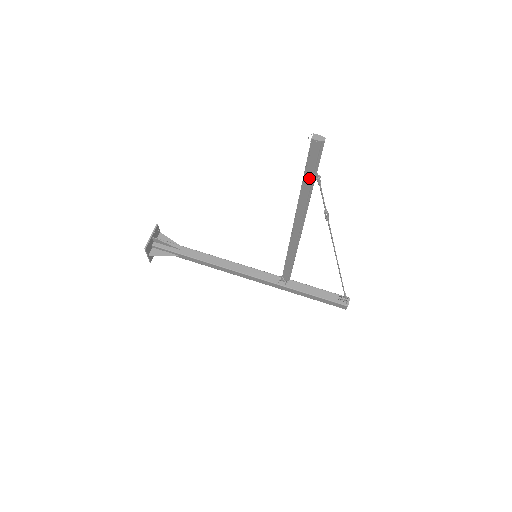
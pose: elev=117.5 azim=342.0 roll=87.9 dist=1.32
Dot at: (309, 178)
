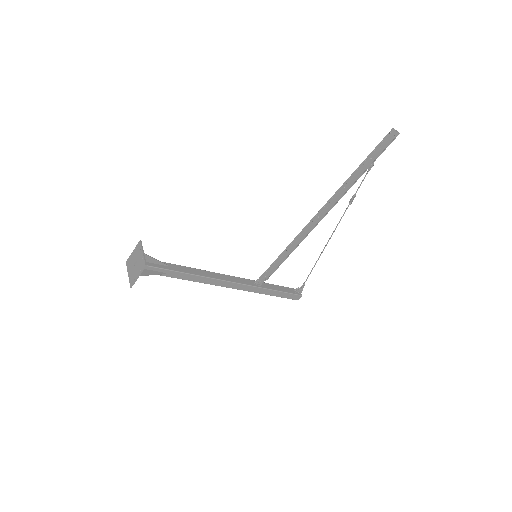
Dot at: (369, 164)
